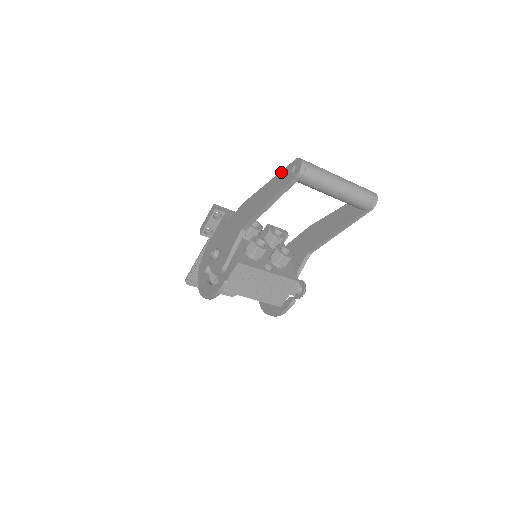
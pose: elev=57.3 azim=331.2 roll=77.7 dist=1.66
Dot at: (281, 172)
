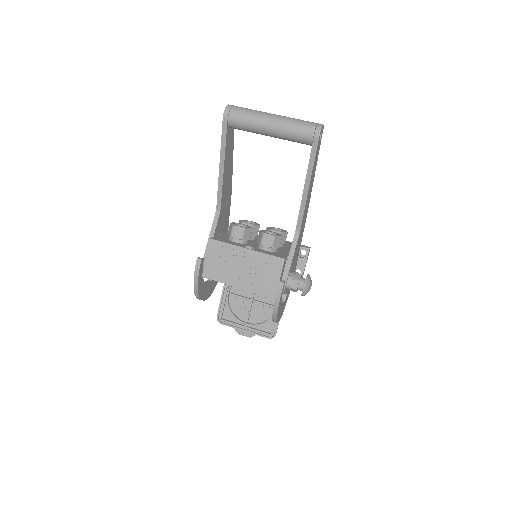
Dot at: occluded
